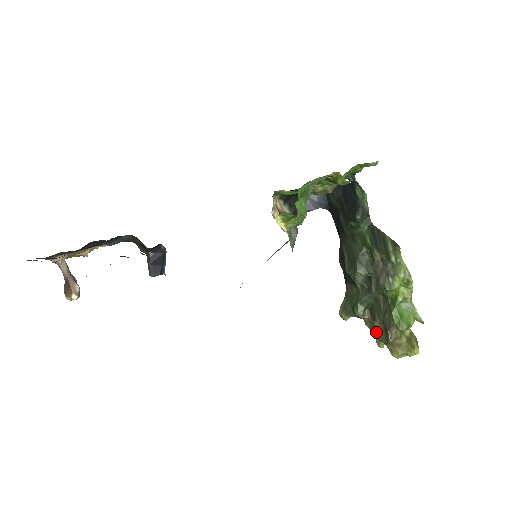
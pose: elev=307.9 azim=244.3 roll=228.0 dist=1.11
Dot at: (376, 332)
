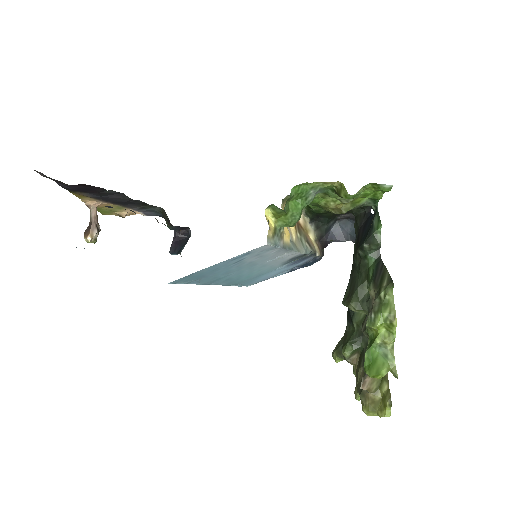
Dot at: (357, 380)
